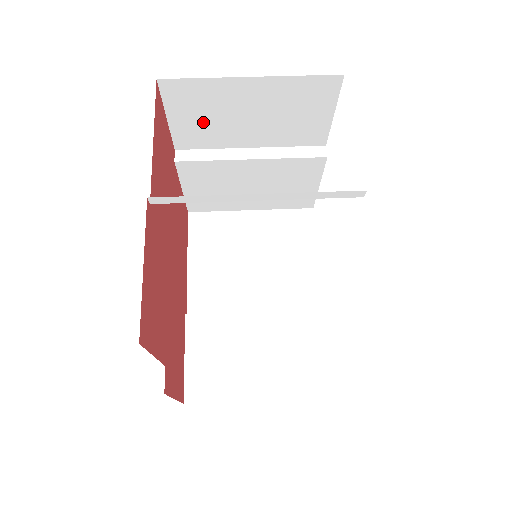
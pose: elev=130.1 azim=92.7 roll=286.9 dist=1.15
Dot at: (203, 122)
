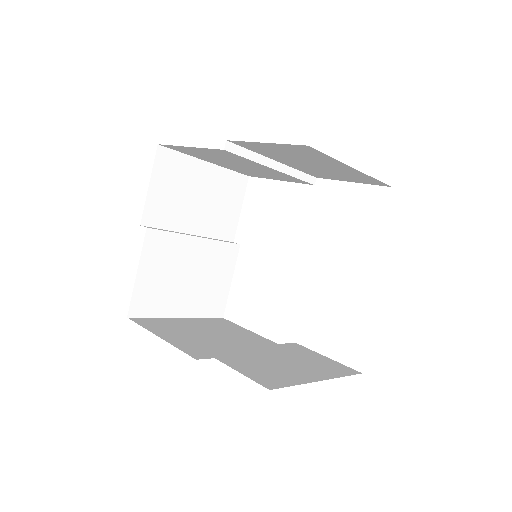
Dot at: (170, 197)
